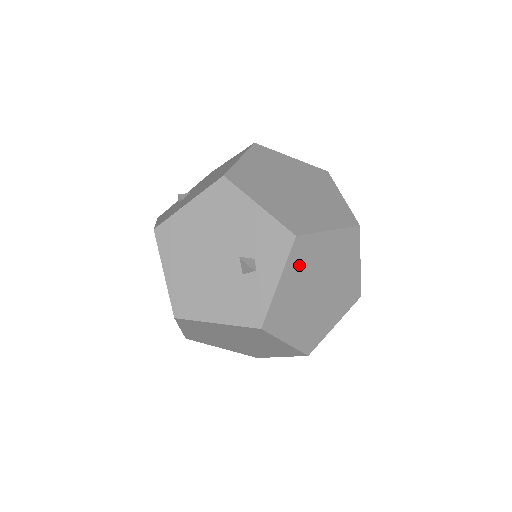
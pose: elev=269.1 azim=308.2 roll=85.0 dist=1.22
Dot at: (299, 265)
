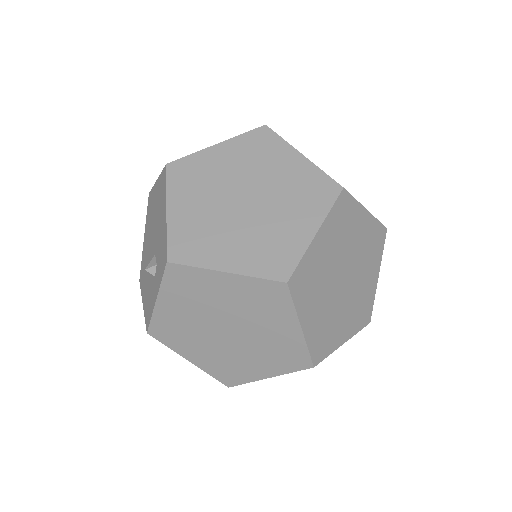
Dot at: (183, 293)
